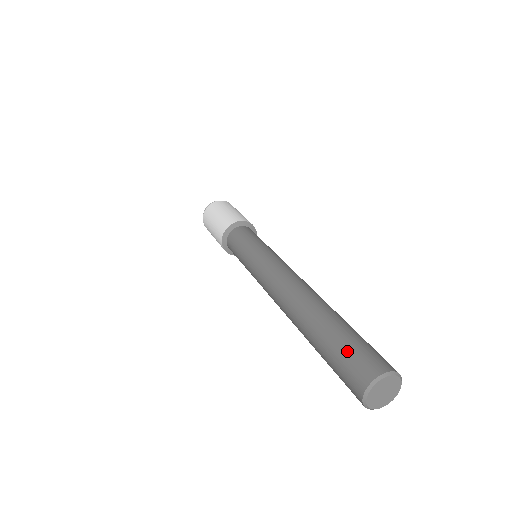
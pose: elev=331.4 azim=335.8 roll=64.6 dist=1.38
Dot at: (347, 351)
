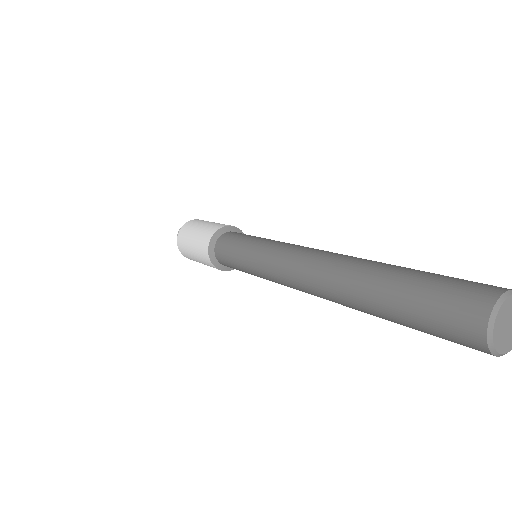
Dot at: (443, 280)
